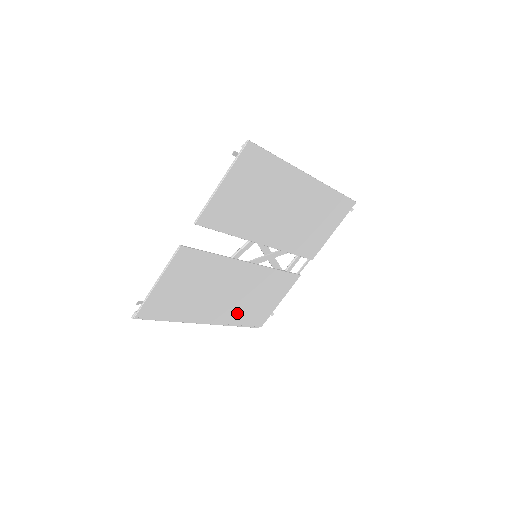
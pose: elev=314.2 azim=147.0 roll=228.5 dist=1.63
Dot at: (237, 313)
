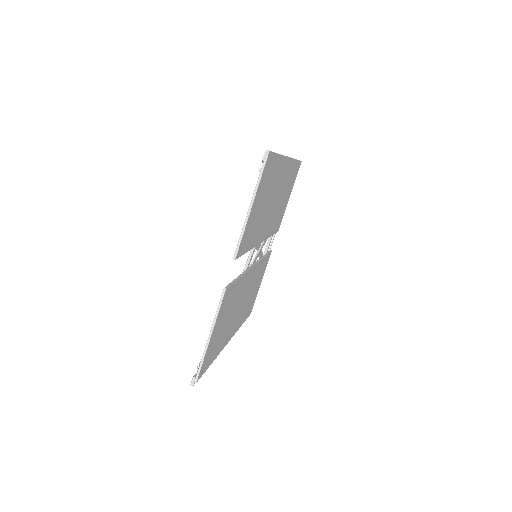
Dot at: (242, 316)
